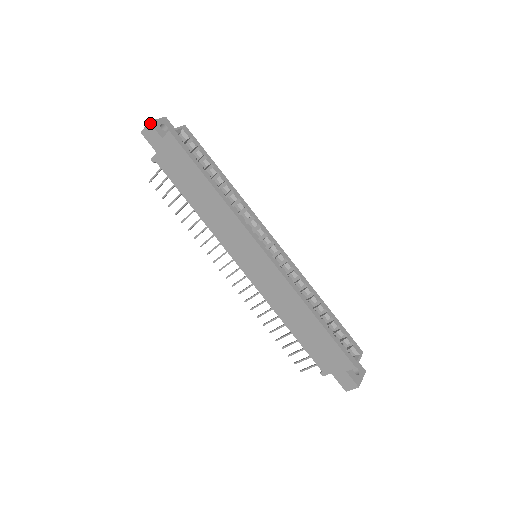
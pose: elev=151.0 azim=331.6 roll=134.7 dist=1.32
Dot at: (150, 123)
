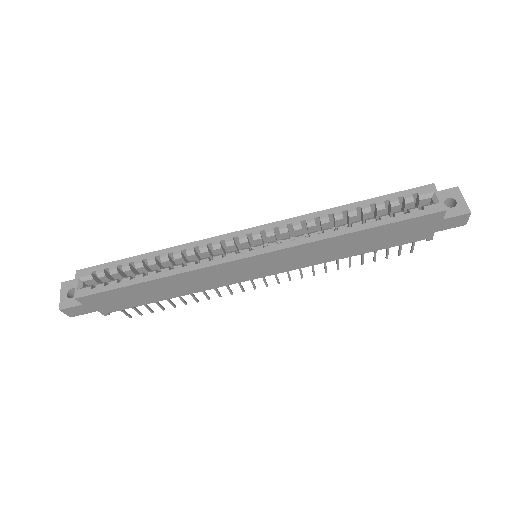
Dot at: (61, 310)
